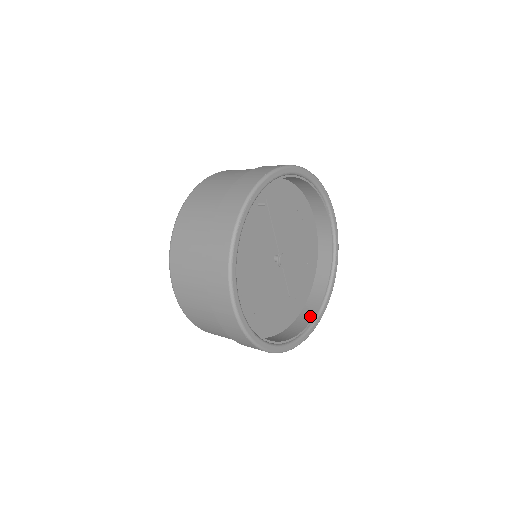
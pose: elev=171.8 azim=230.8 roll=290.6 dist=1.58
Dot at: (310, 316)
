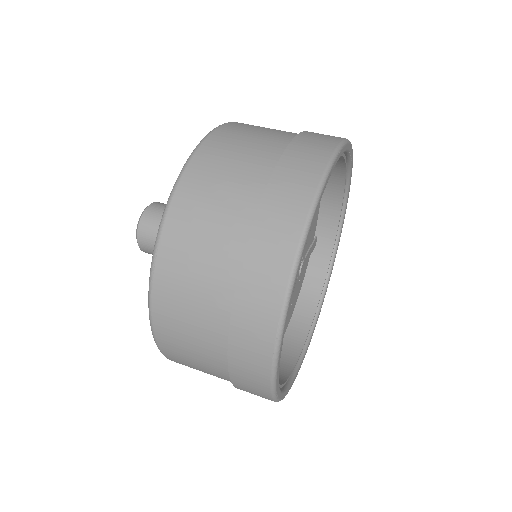
Dot at: (336, 212)
